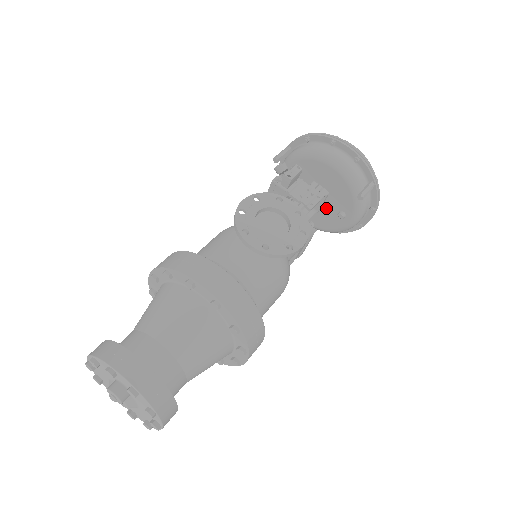
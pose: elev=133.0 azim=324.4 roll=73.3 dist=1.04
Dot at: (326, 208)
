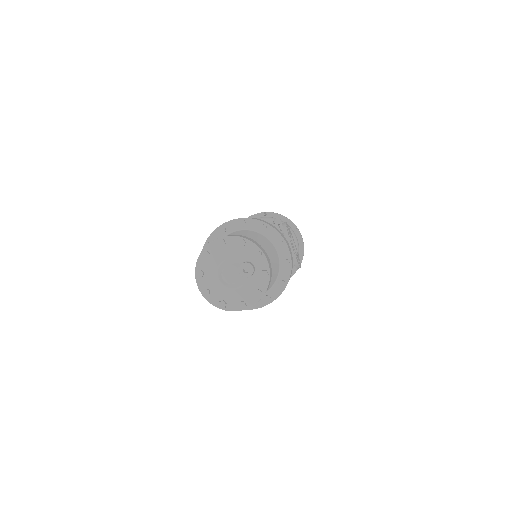
Dot at: occluded
